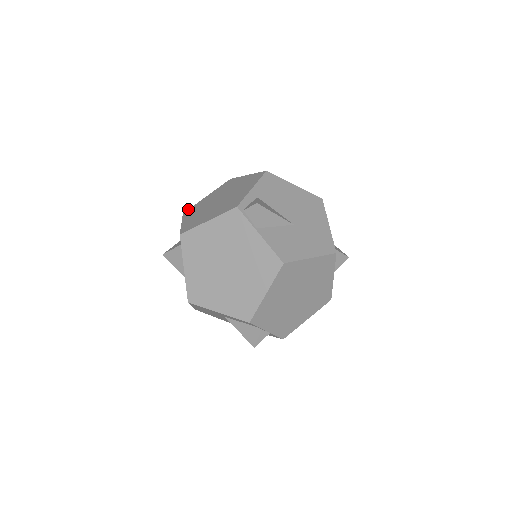
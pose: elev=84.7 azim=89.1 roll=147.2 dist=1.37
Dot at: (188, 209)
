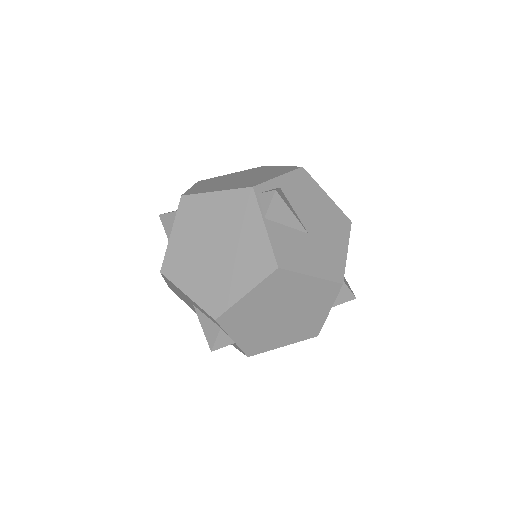
Dot at: occluded
